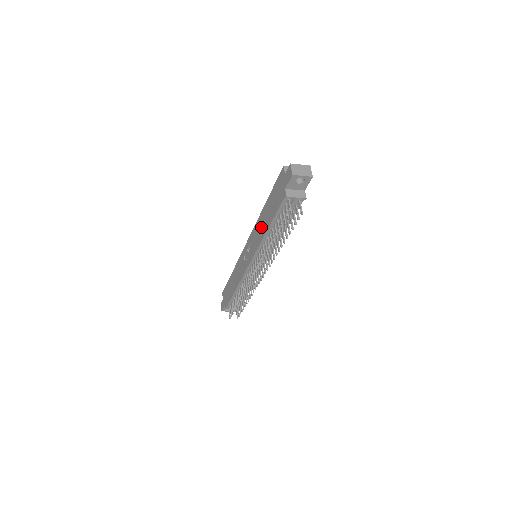
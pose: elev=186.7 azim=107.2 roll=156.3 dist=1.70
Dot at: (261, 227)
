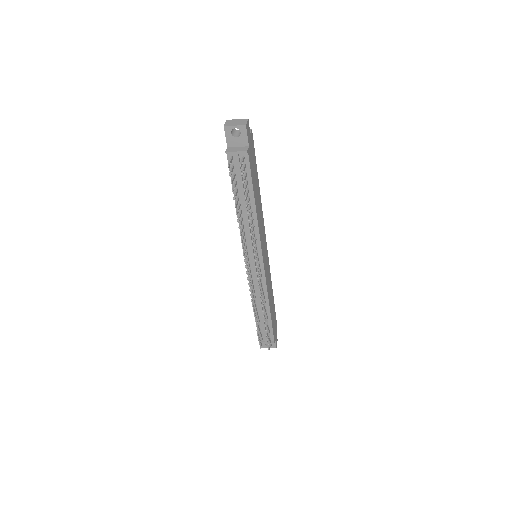
Dot at: occluded
